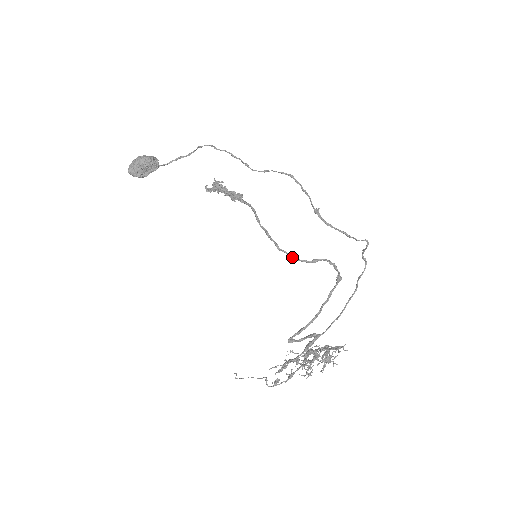
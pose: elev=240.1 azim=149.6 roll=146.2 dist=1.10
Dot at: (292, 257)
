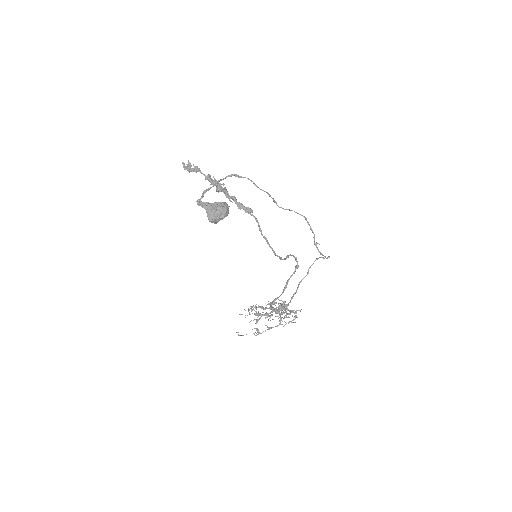
Dot at: (281, 259)
